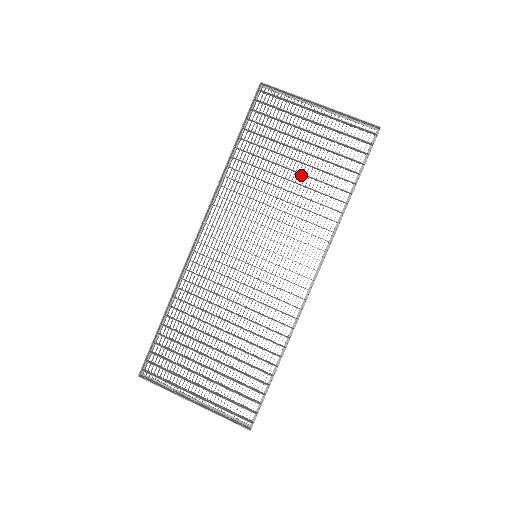
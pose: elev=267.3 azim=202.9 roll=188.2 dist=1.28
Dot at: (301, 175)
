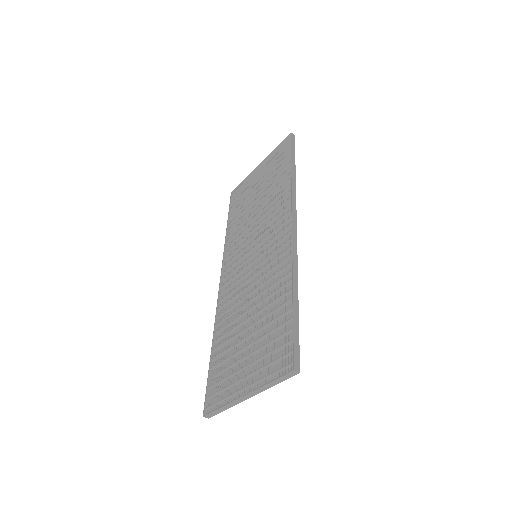
Dot at: occluded
